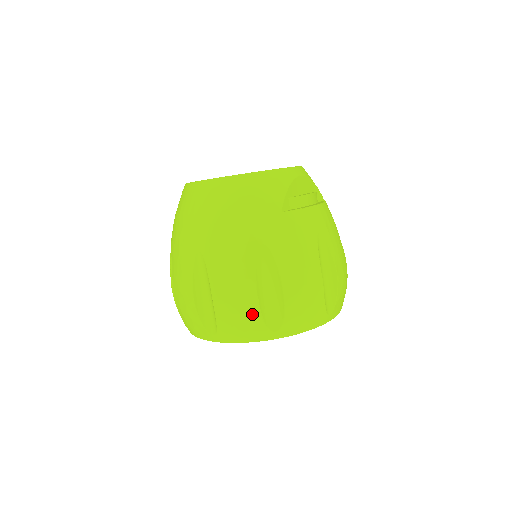
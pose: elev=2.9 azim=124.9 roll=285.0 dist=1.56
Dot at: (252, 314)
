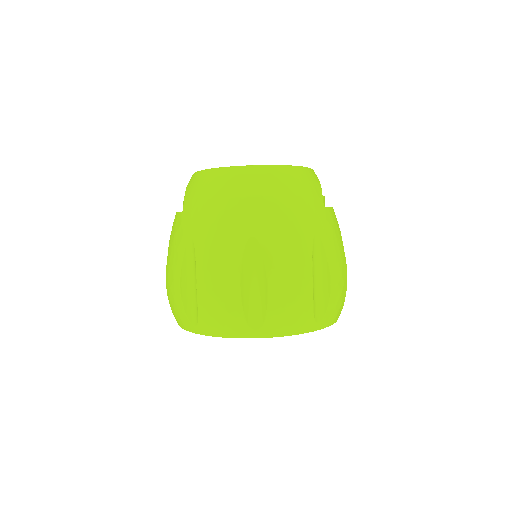
Dot at: (306, 303)
